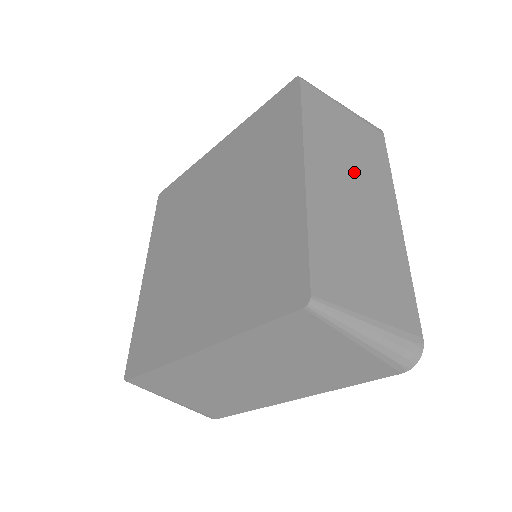
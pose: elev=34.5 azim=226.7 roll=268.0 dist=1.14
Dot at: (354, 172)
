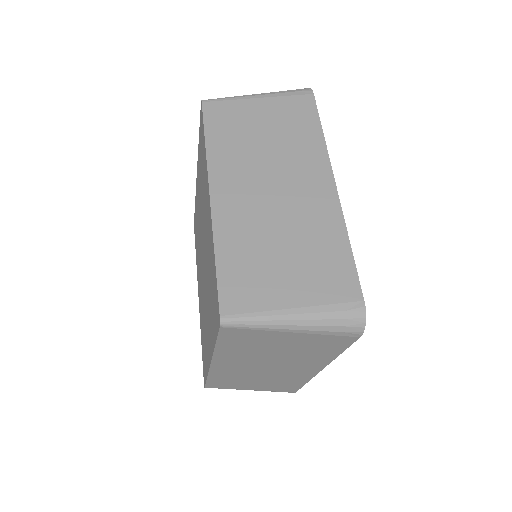
Dot at: (273, 360)
